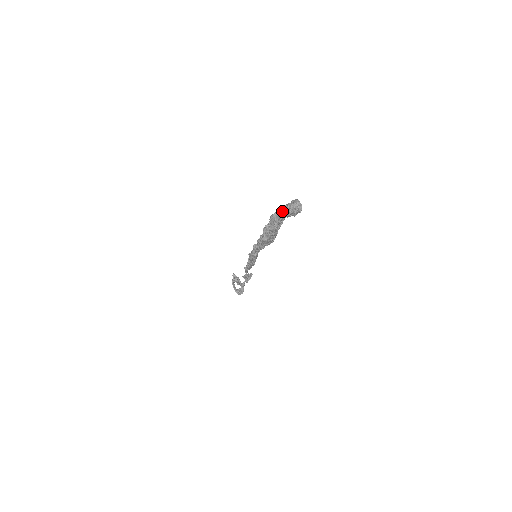
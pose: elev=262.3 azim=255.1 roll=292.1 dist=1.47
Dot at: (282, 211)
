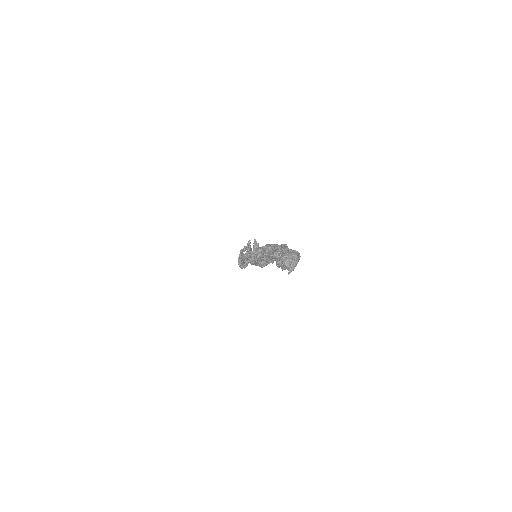
Dot at: (273, 253)
